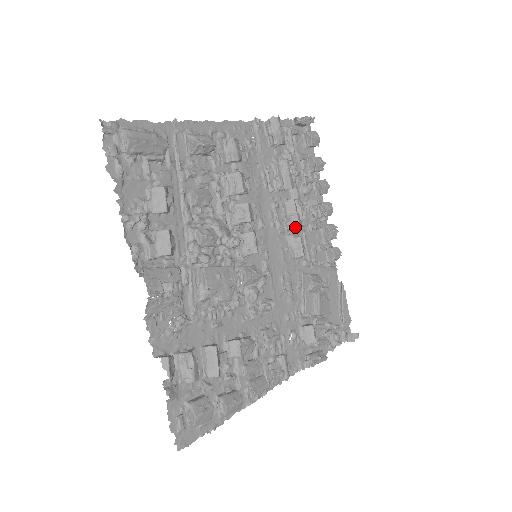
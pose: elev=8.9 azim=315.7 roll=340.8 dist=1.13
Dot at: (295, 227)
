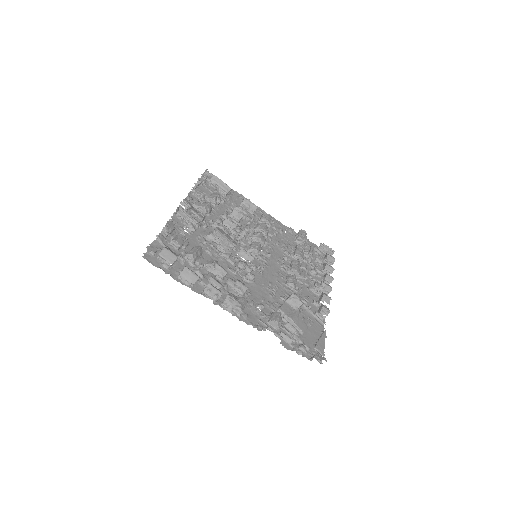
Dot at: (293, 269)
